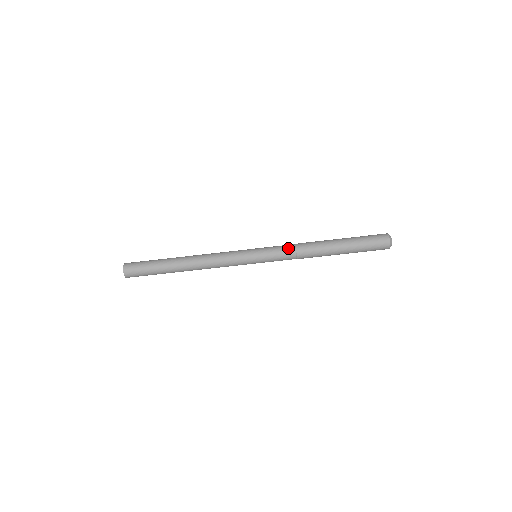
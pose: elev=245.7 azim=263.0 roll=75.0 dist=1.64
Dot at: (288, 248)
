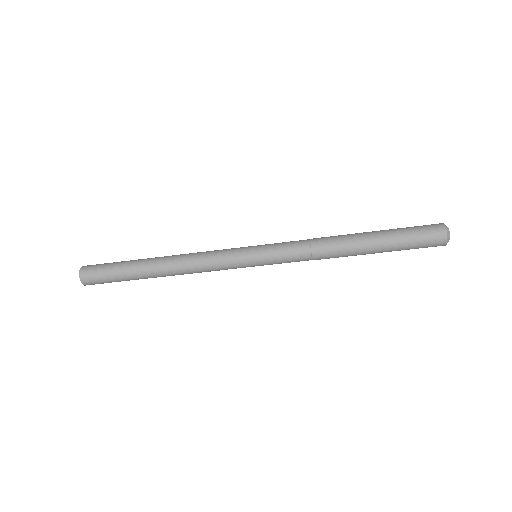
Dot at: (299, 243)
